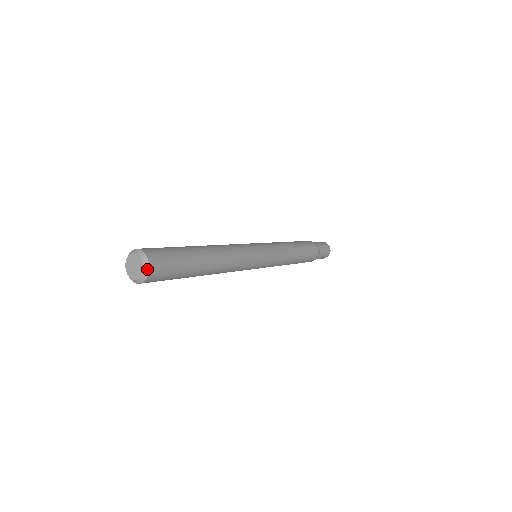
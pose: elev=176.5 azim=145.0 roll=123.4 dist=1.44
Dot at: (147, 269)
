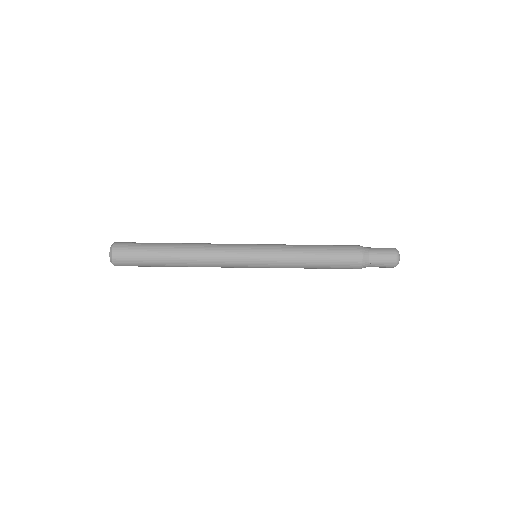
Dot at: (113, 244)
